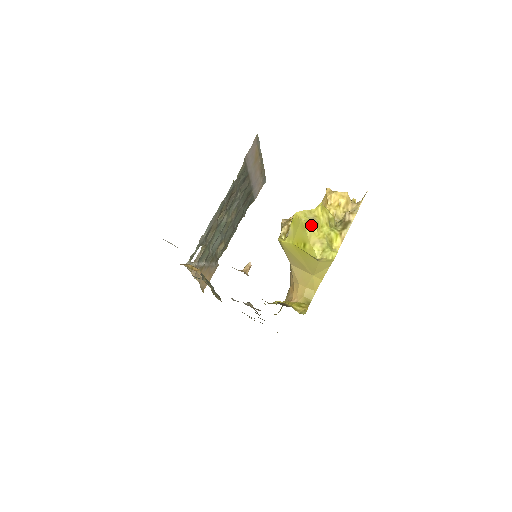
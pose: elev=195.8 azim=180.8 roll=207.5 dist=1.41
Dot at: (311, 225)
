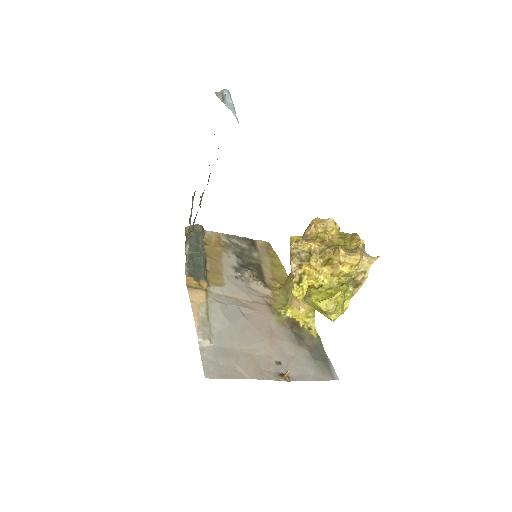
Dot at: (331, 312)
